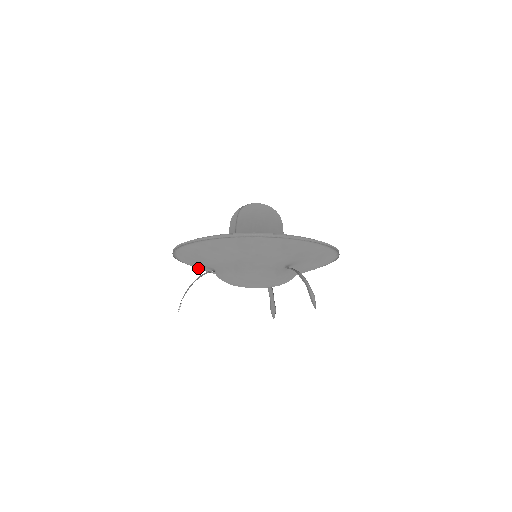
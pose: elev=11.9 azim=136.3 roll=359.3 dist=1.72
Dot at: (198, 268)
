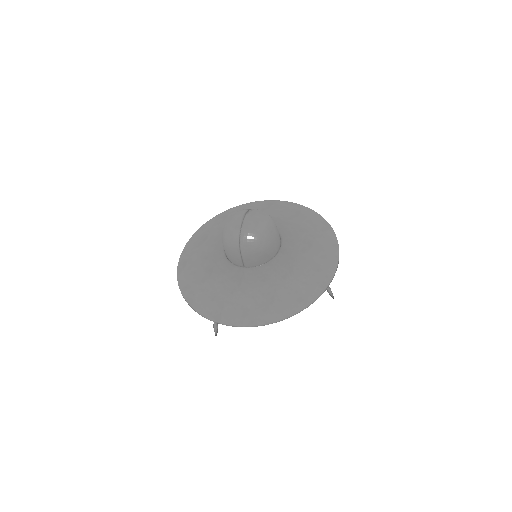
Dot at: occluded
